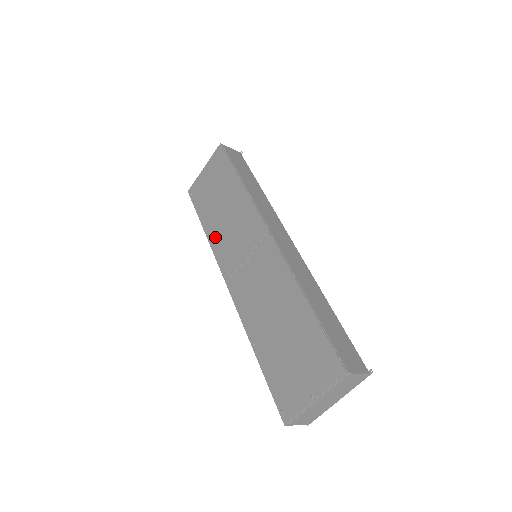
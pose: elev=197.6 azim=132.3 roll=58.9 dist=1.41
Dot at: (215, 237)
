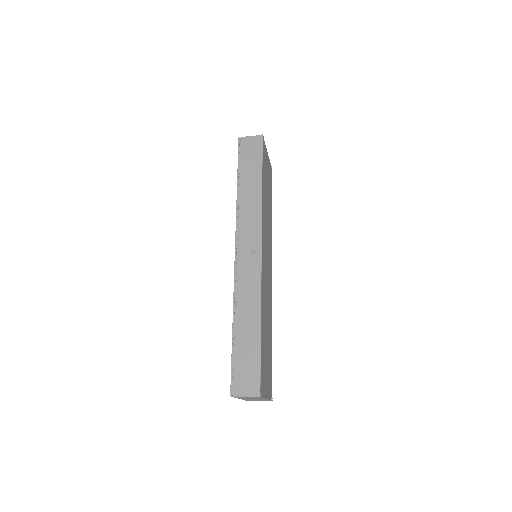
Dot at: occluded
